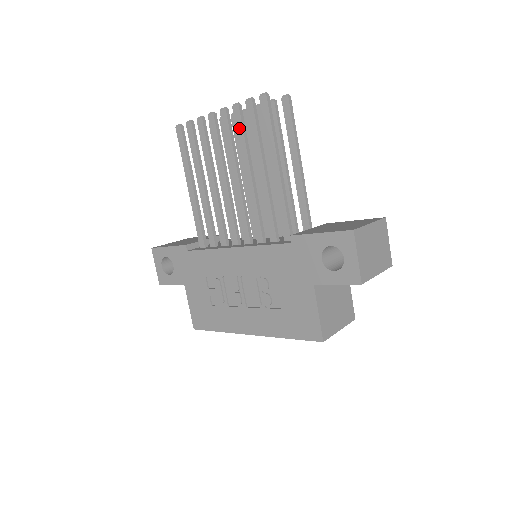
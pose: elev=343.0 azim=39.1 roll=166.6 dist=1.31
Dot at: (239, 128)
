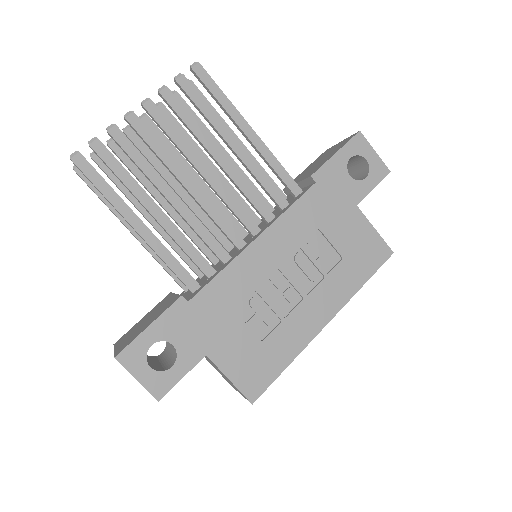
Dot at: (181, 111)
